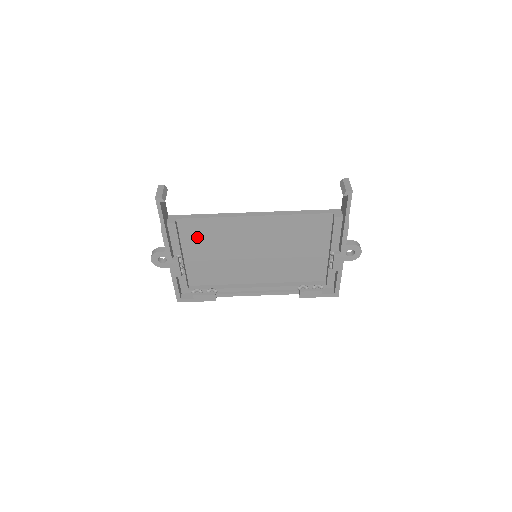
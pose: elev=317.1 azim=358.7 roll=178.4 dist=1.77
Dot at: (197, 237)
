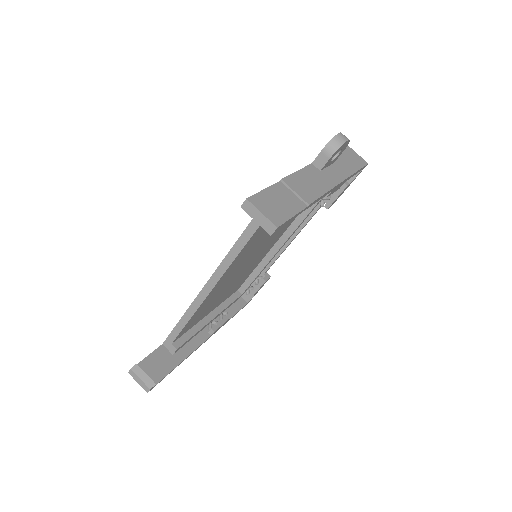
Dot at: (200, 316)
